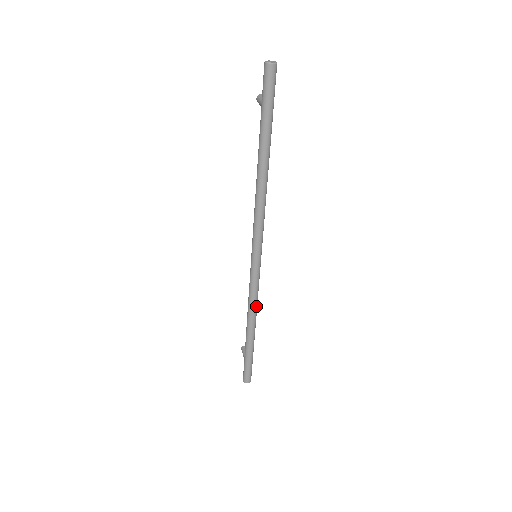
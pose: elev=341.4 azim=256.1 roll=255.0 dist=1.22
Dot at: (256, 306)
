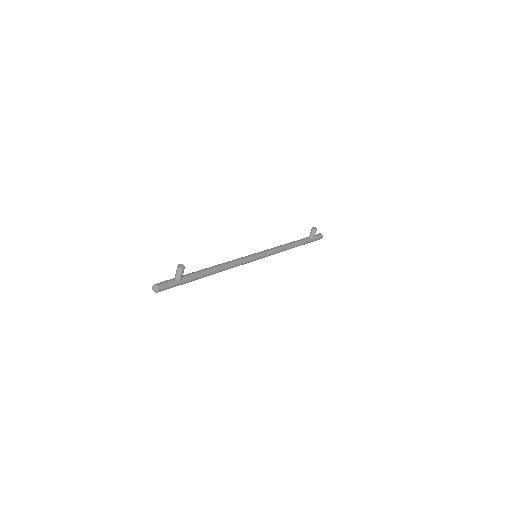
Dot at: occluded
